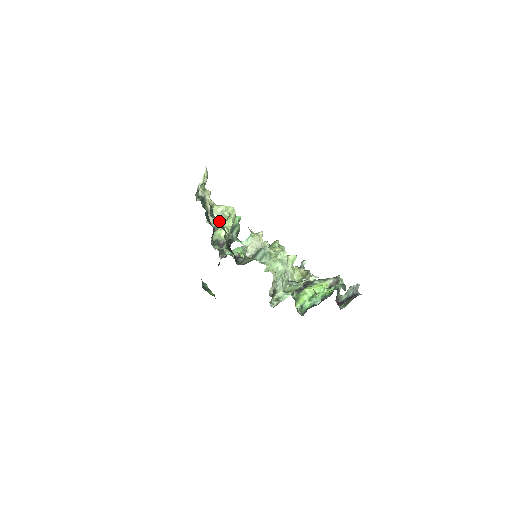
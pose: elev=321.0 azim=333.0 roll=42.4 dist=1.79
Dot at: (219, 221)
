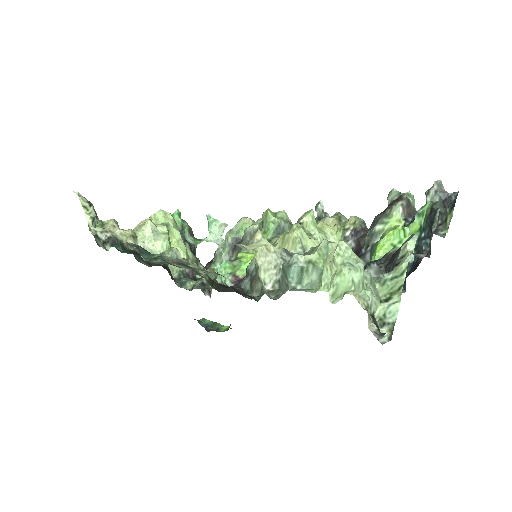
Dot at: (168, 258)
